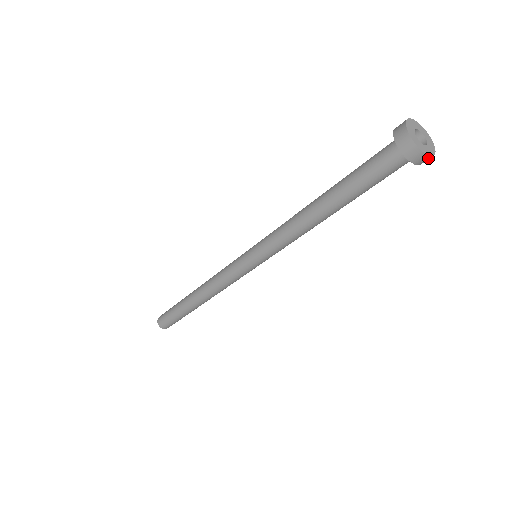
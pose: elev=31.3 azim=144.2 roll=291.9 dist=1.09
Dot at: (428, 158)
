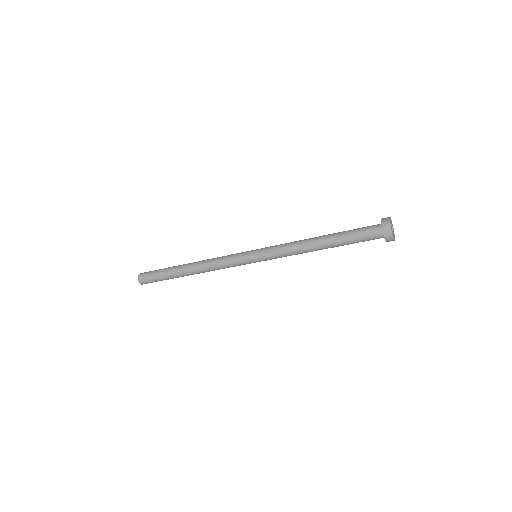
Dot at: occluded
